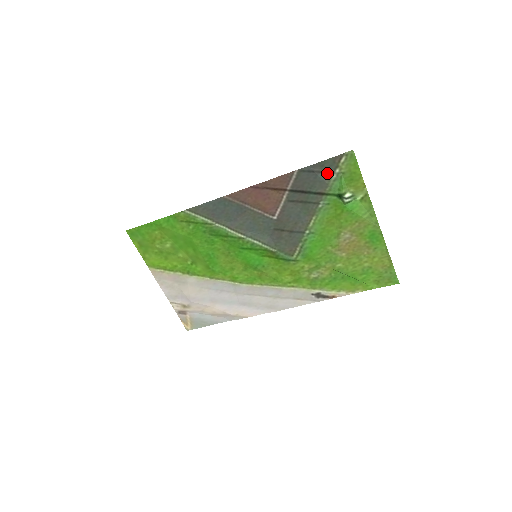
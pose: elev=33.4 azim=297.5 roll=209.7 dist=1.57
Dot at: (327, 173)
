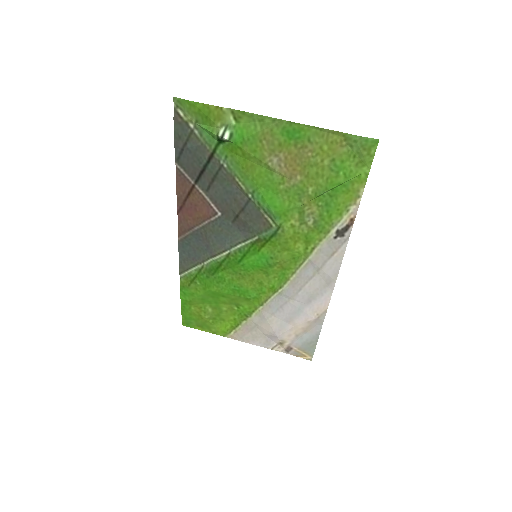
Dot at: (190, 137)
